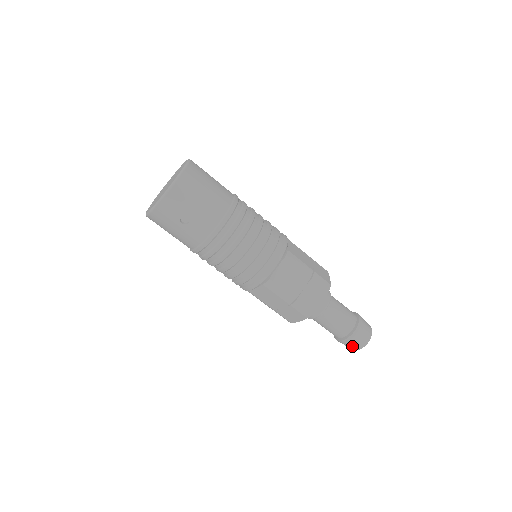
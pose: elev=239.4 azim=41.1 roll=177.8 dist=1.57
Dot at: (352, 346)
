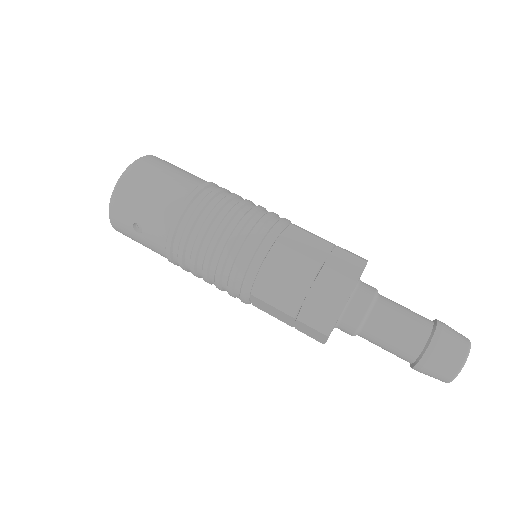
Dot at: (434, 376)
